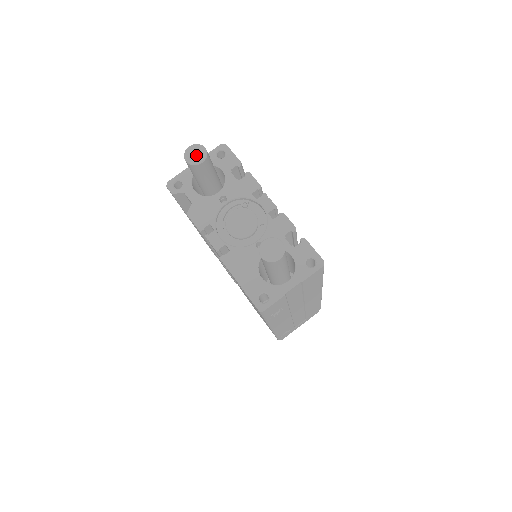
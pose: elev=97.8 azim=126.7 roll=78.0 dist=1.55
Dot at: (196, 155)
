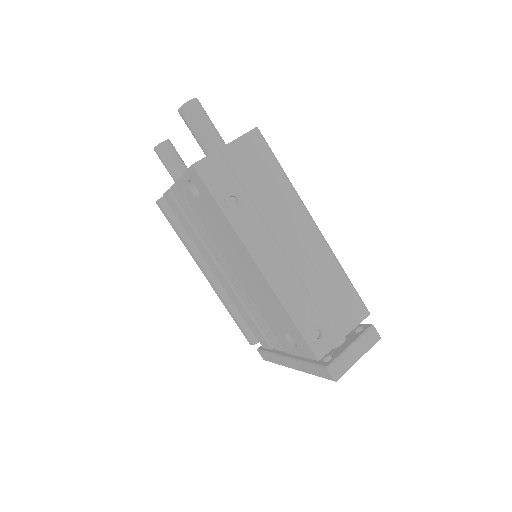
Dot at: occluded
